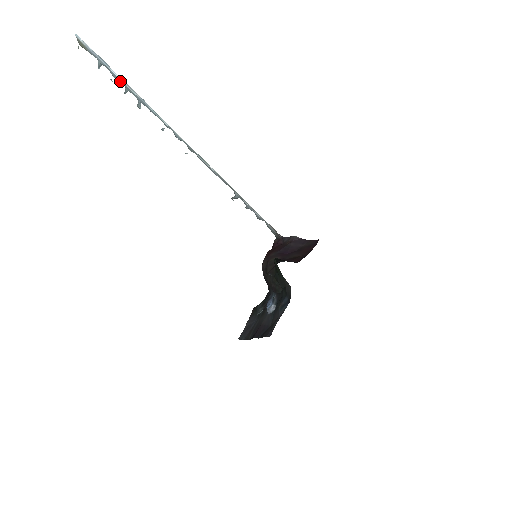
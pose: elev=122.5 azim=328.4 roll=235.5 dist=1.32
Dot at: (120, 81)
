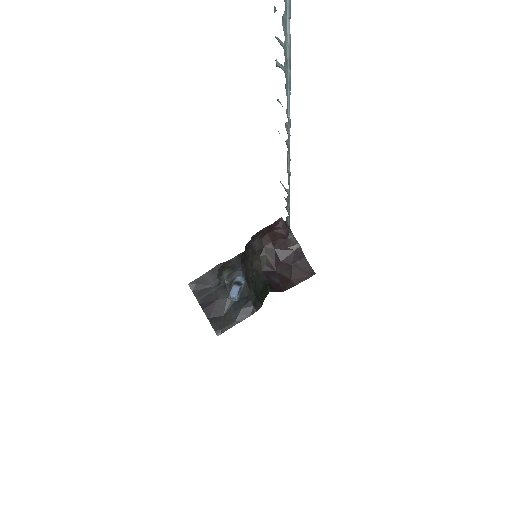
Dot at: (285, 37)
